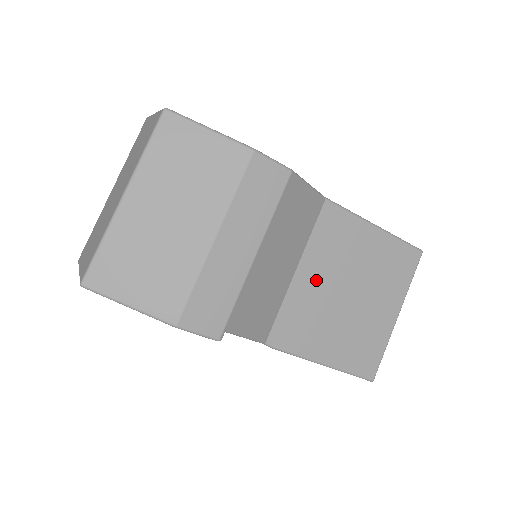
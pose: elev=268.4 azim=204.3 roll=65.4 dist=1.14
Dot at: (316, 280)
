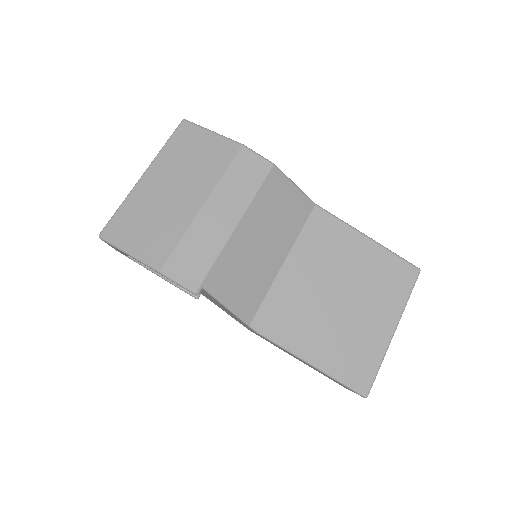
Dot at: (304, 275)
